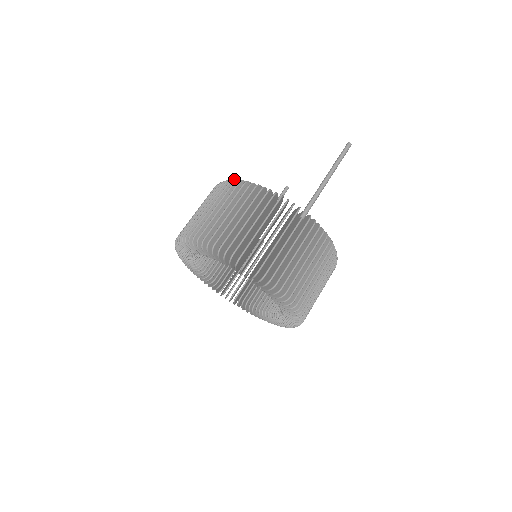
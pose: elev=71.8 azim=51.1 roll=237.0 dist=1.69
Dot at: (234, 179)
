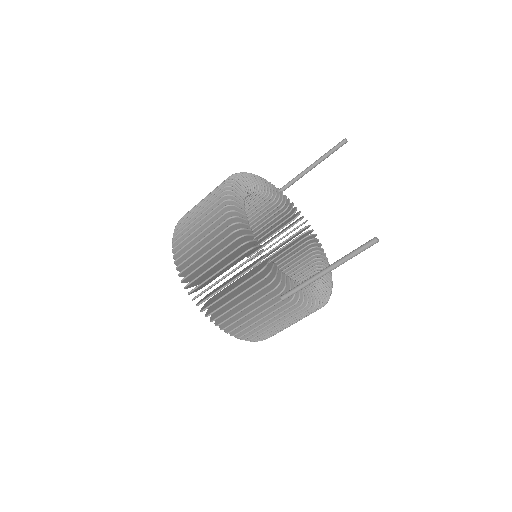
Dot at: (233, 216)
